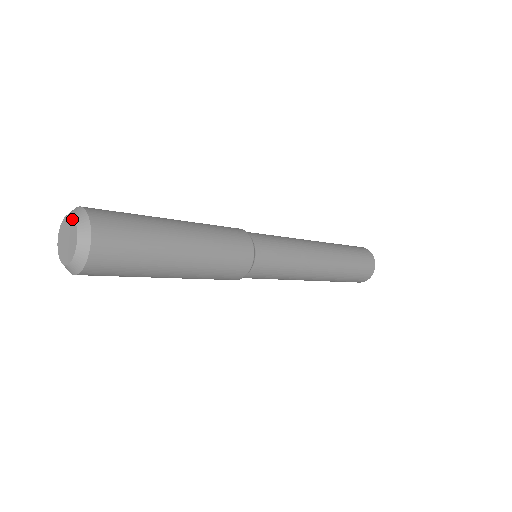
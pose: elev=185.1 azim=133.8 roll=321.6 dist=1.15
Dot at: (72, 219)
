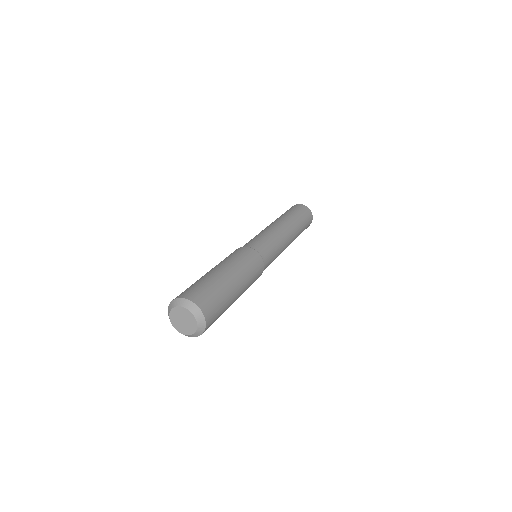
Dot at: (176, 308)
